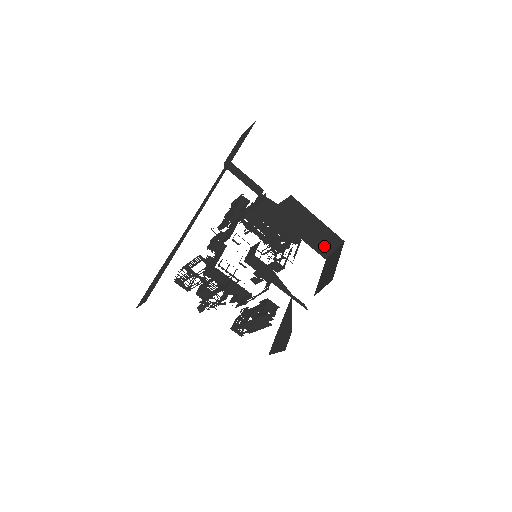
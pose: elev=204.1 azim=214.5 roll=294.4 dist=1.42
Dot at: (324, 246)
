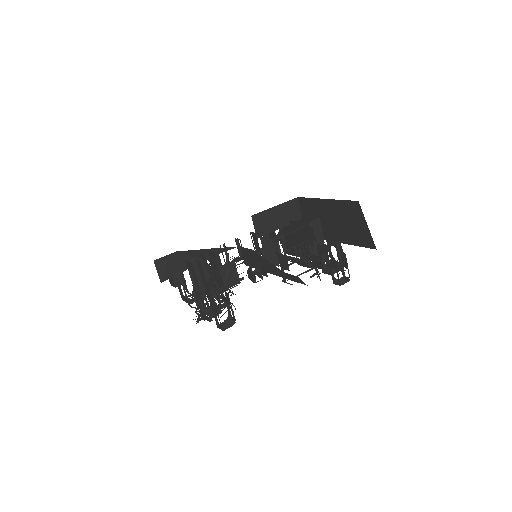
Dot at: (358, 230)
